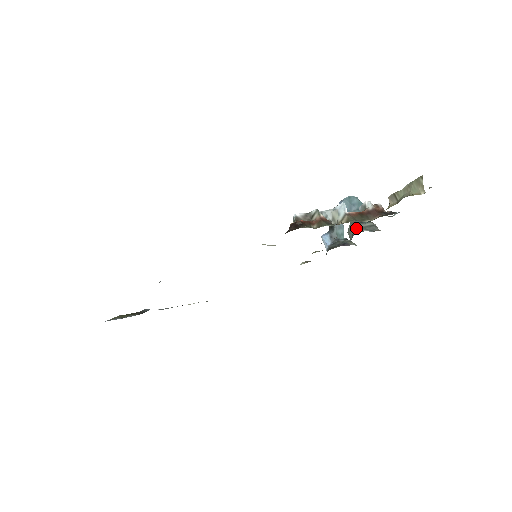
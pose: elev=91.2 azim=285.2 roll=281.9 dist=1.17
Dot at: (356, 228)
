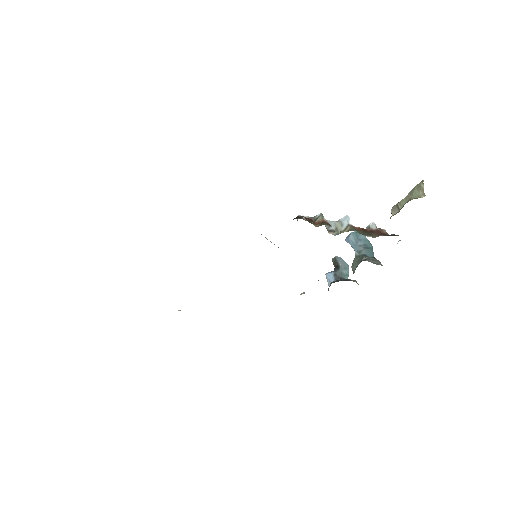
Dot at: (360, 260)
